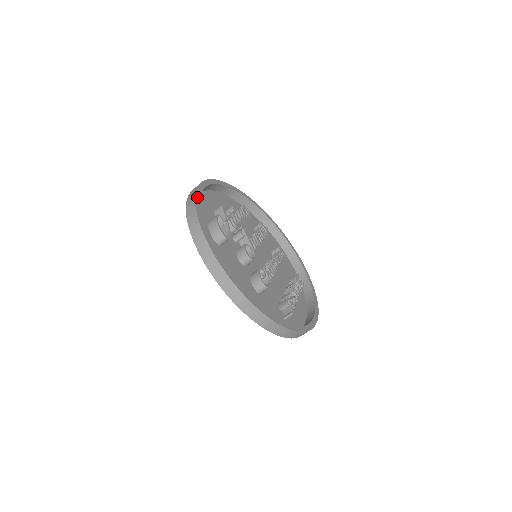
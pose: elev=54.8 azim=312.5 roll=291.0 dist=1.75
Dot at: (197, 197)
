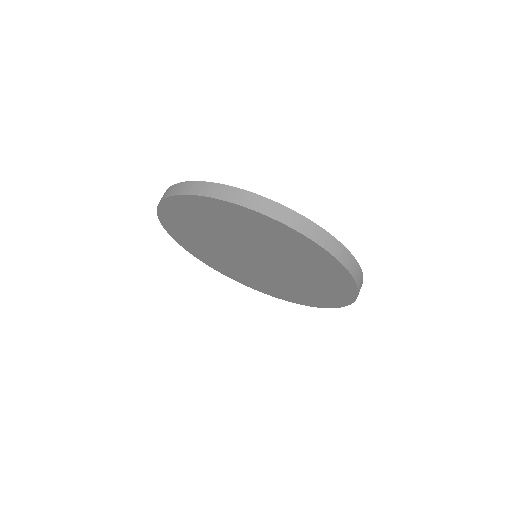
Dot at: occluded
